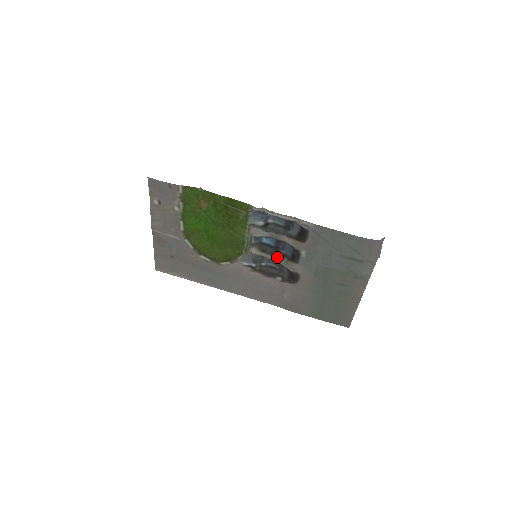
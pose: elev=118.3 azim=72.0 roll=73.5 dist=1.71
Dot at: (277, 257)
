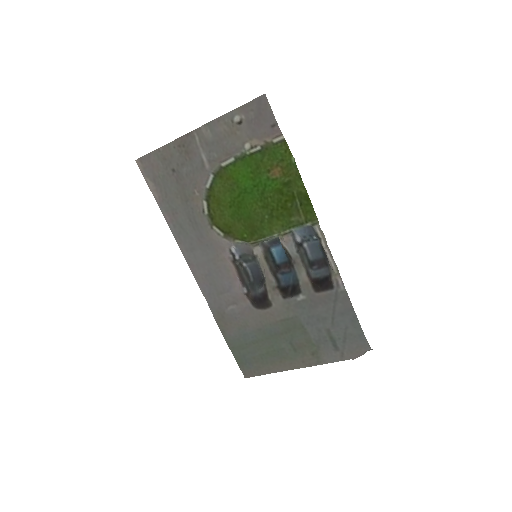
Dot at: (272, 275)
